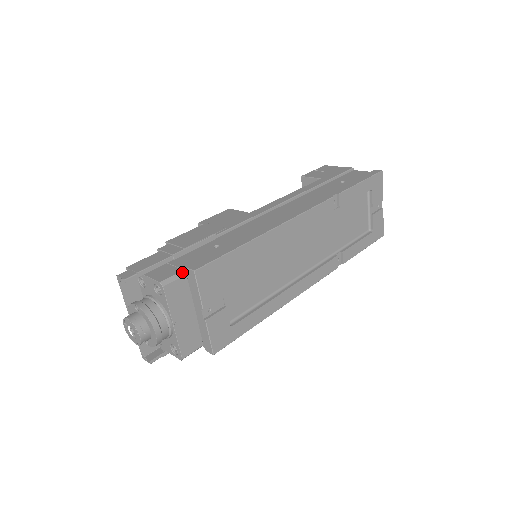
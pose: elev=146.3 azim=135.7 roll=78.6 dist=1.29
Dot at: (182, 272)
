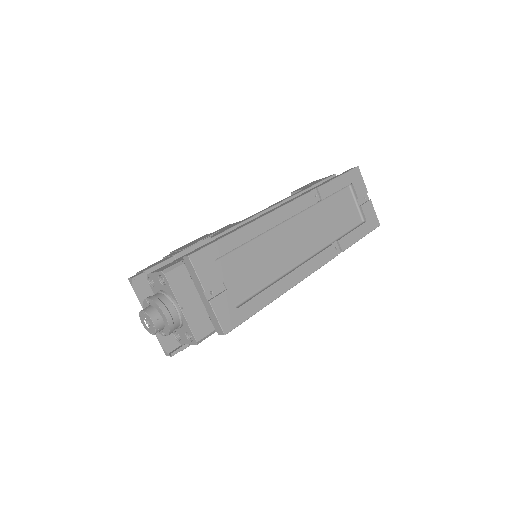
Dot at: (180, 262)
